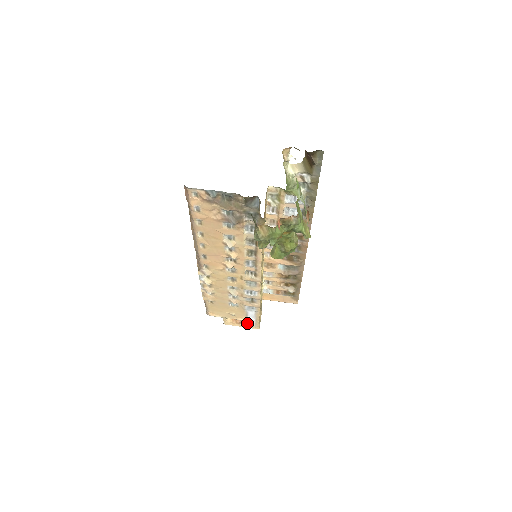
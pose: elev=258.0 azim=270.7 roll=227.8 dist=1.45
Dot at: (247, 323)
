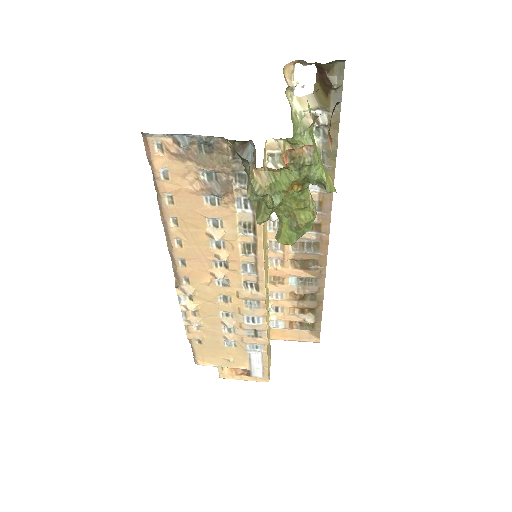
Dot at: (251, 373)
